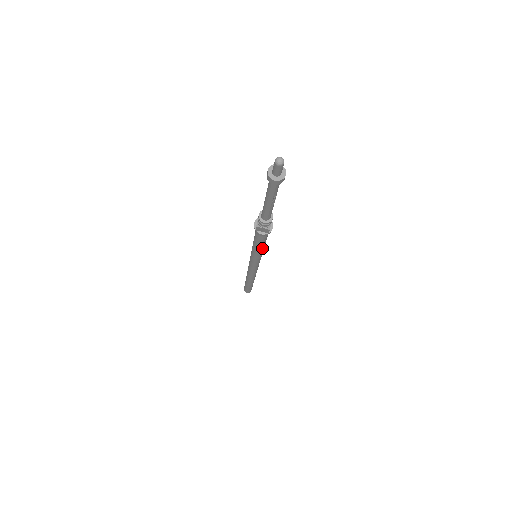
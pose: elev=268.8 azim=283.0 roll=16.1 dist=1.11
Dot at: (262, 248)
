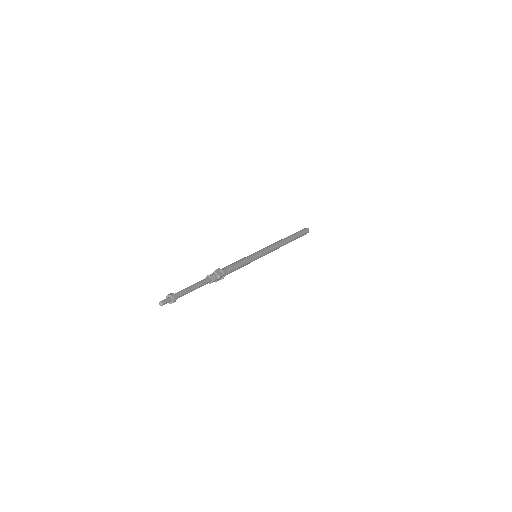
Dot at: occluded
